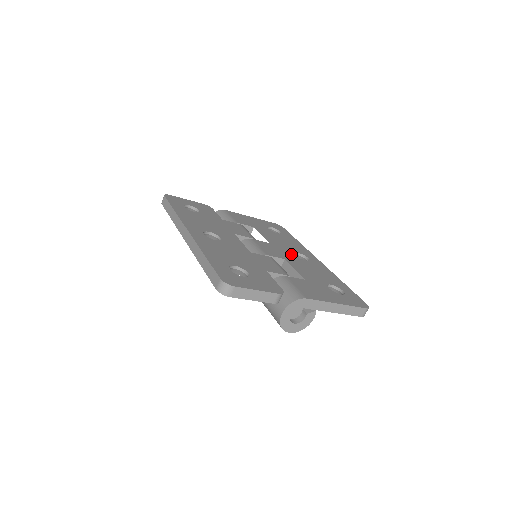
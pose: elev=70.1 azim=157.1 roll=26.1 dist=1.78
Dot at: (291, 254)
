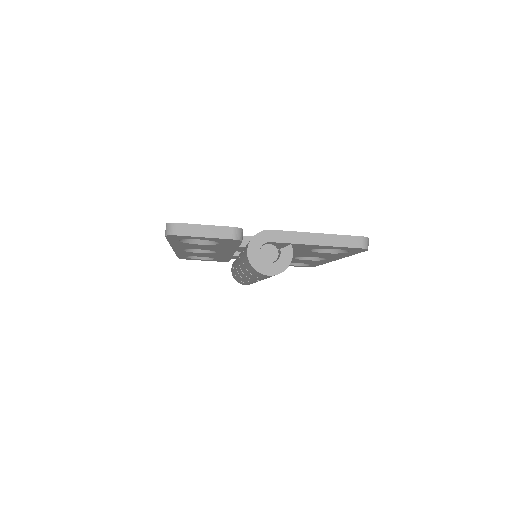
Dot at: occluded
